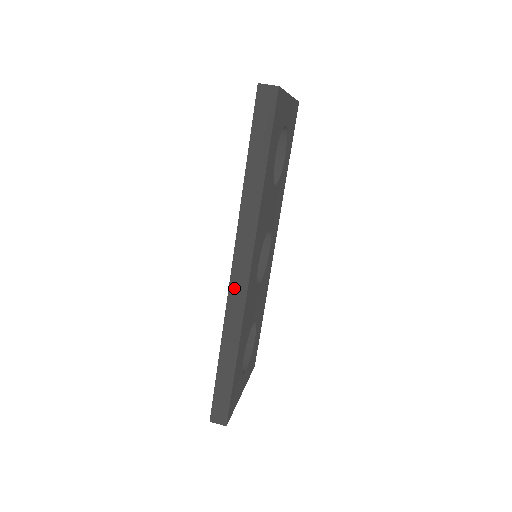
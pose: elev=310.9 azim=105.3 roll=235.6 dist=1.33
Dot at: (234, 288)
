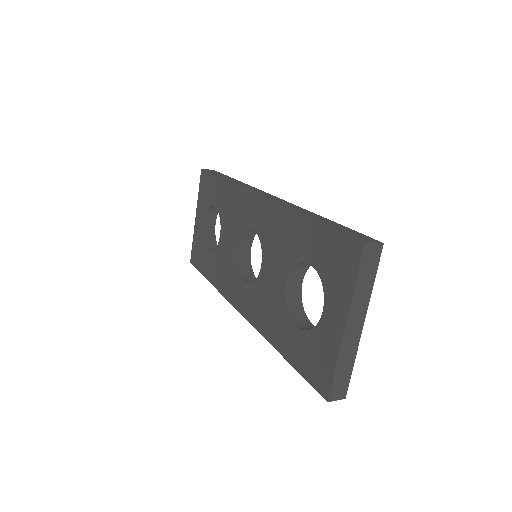
Dot at: (270, 198)
